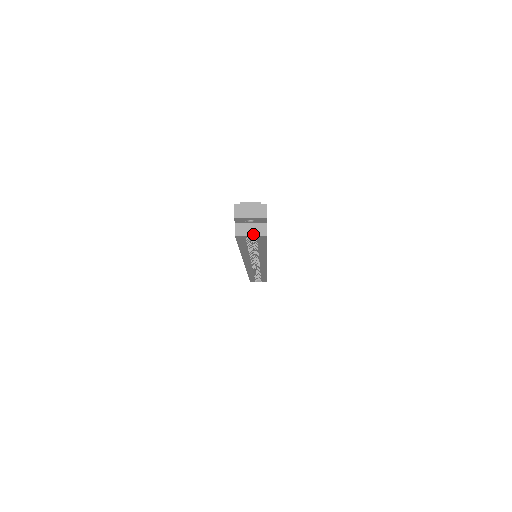
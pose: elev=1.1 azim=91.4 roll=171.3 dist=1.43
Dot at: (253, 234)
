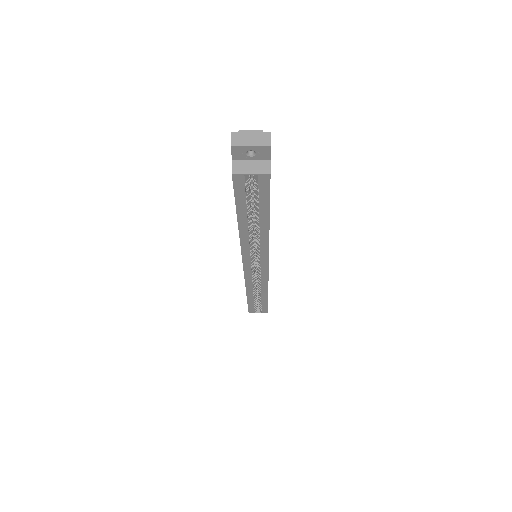
Dot at: (254, 172)
